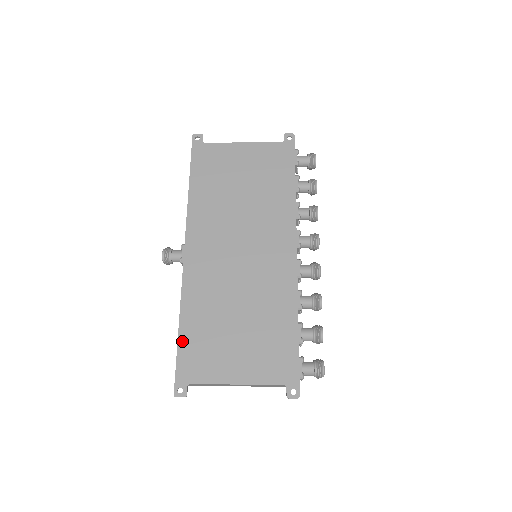
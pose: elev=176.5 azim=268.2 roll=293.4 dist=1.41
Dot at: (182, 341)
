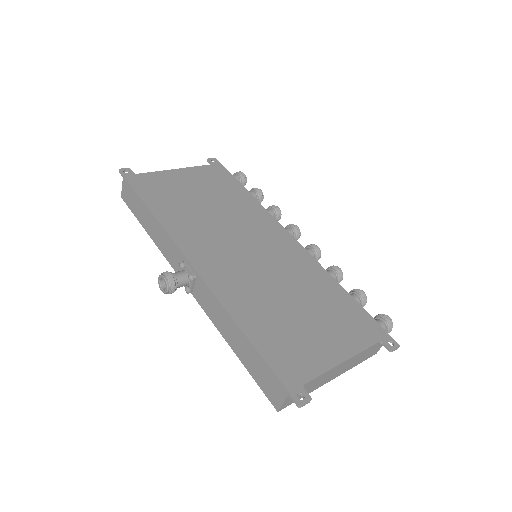
Dot at: (260, 347)
